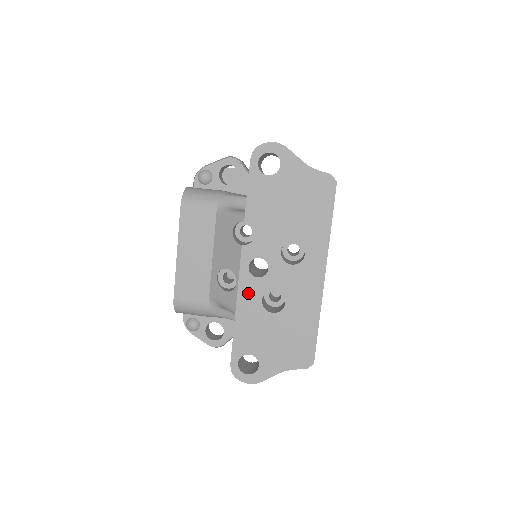
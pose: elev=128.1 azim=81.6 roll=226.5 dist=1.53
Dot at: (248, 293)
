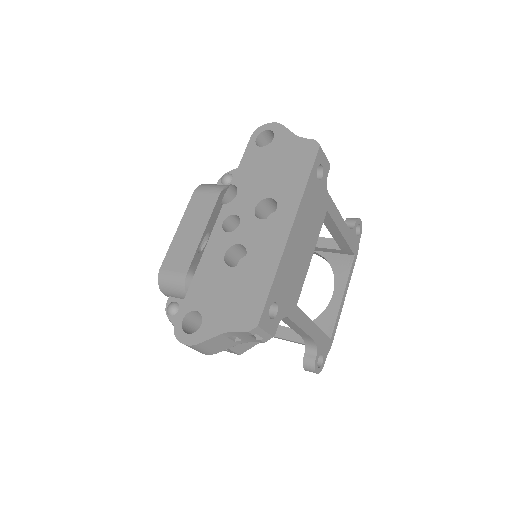
Dot at: (215, 247)
